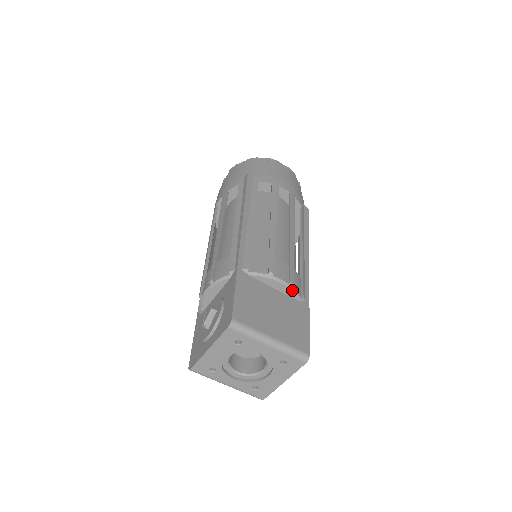
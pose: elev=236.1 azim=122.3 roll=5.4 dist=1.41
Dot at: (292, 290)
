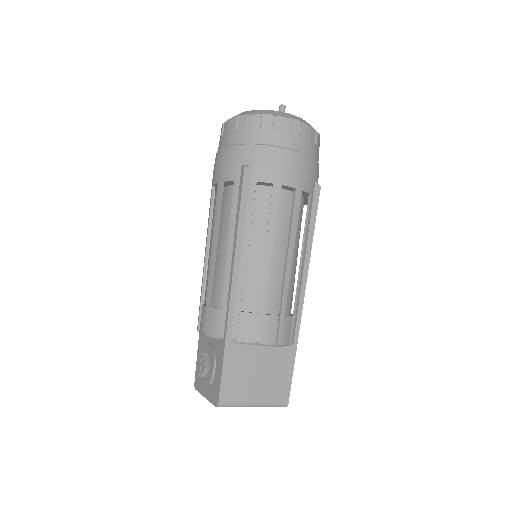
Dot at: (279, 346)
